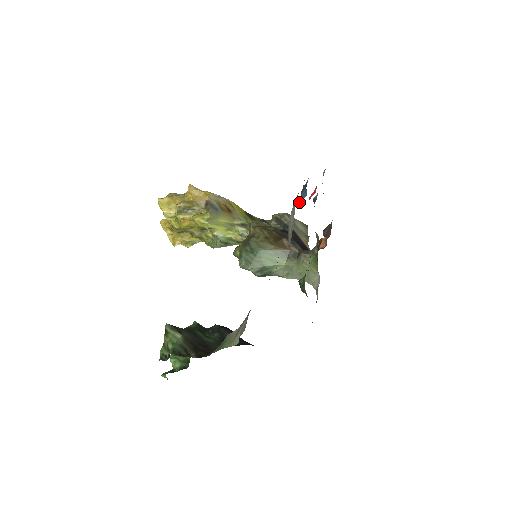
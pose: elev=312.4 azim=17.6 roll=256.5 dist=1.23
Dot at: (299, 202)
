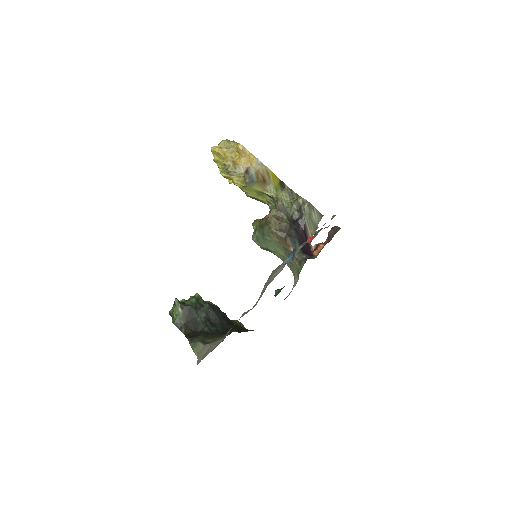
Dot at: (287, 259)
